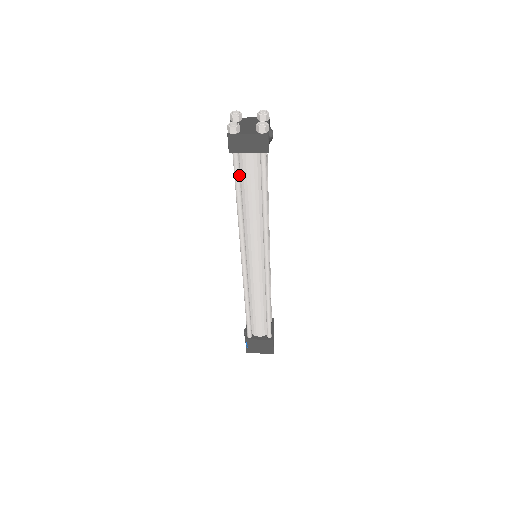
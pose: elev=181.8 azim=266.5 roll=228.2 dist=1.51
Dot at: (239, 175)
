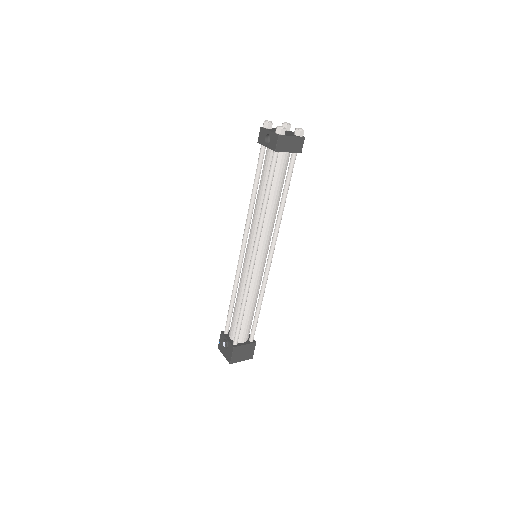
Dot at: (274, 173)
